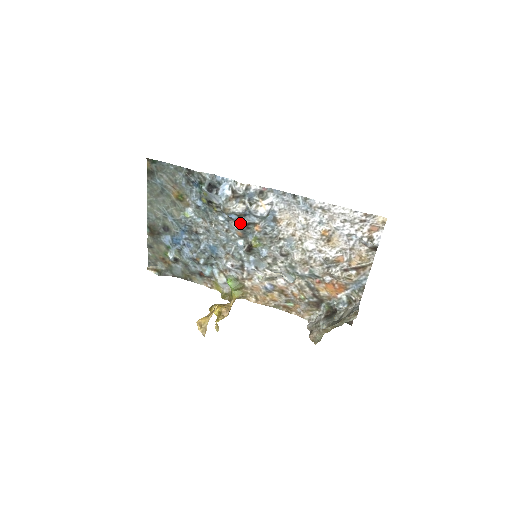
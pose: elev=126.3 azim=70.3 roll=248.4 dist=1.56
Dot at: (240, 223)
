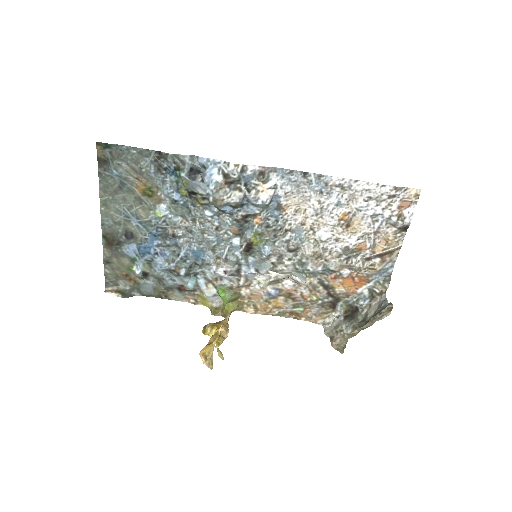
Dot at: (236, 216)
